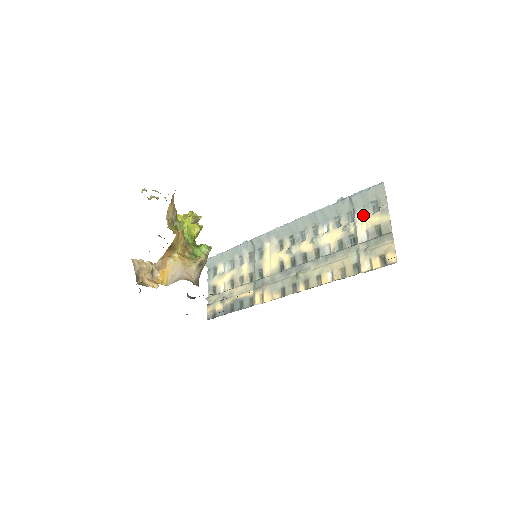
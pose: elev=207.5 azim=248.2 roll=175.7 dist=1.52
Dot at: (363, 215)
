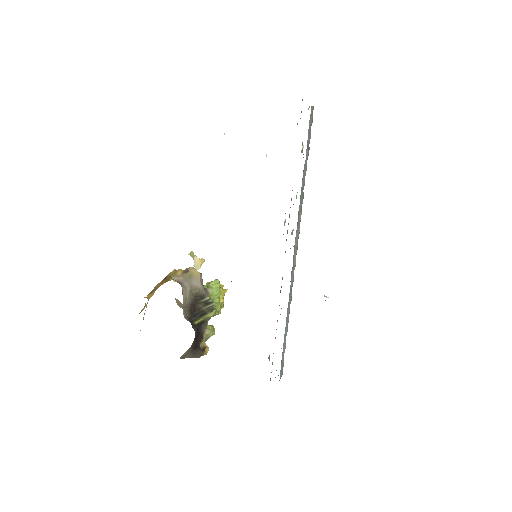
Dot at: occluded
